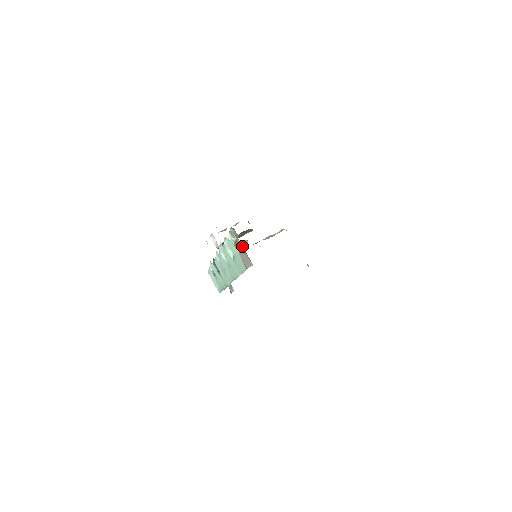
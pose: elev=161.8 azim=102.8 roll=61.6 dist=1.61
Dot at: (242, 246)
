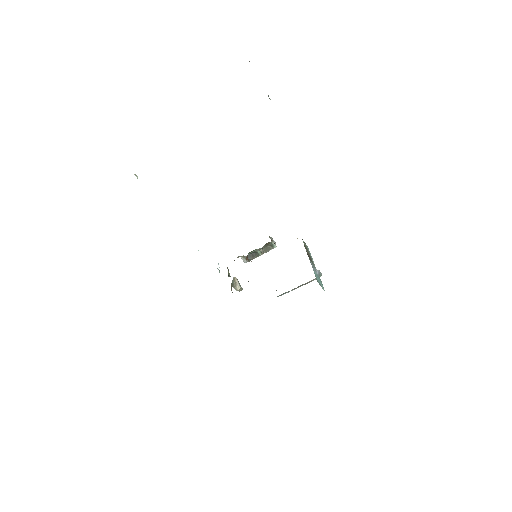
Dot at: occluded
